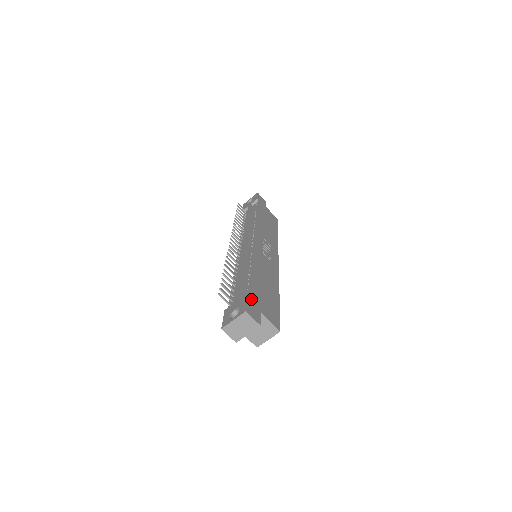
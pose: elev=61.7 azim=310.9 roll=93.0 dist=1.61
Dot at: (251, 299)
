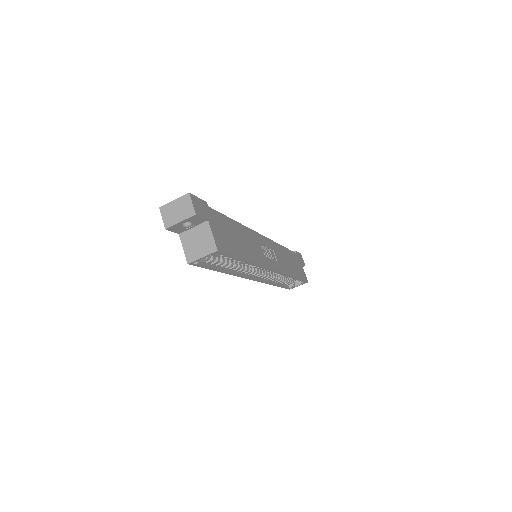
Dot at: (206, 206)
